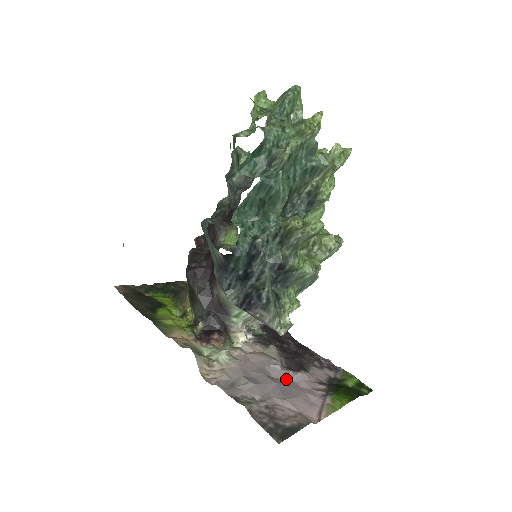
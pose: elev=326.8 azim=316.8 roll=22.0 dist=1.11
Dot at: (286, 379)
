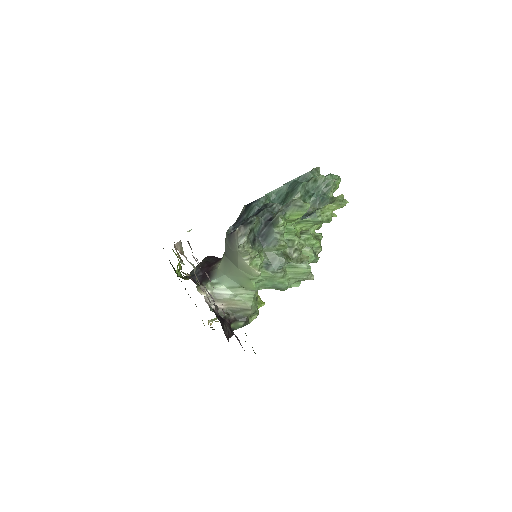
Dot at: occluded
